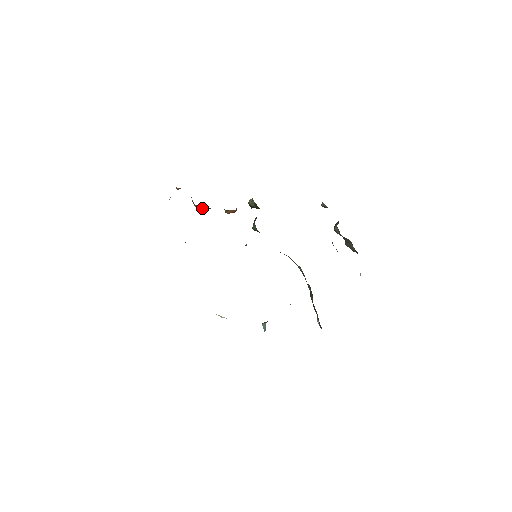
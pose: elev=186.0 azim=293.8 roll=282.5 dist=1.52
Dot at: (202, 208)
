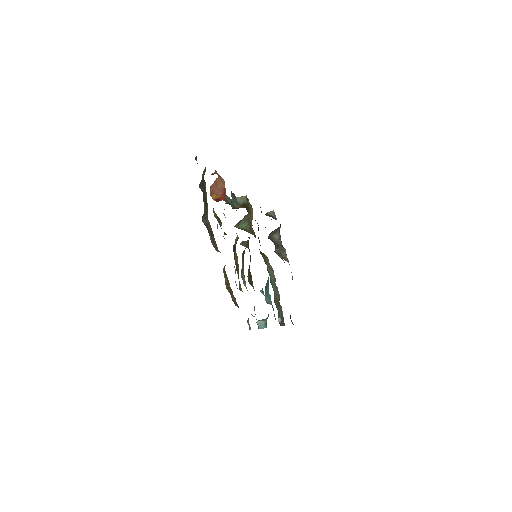
Dot at: (221, 198)
